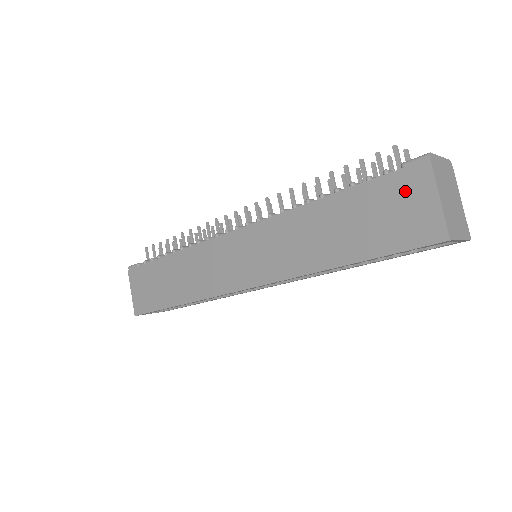
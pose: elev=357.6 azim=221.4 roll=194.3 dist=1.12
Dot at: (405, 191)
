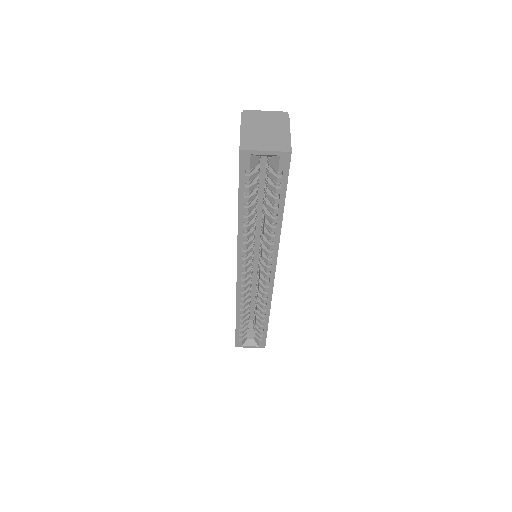
Dot at: occluded
